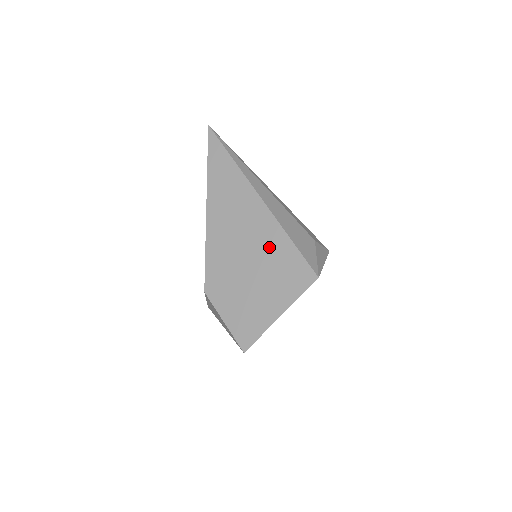
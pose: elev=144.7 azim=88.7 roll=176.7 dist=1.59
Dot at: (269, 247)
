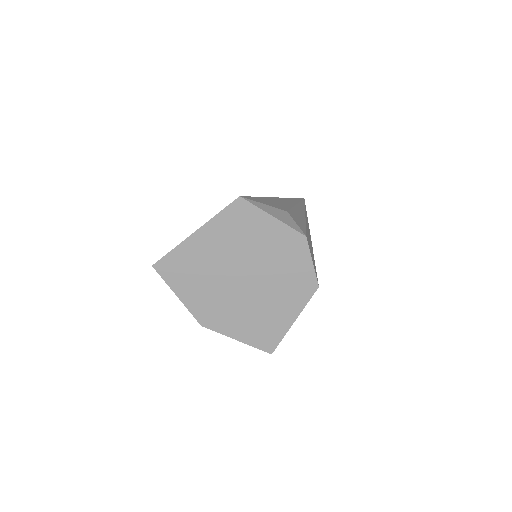
Dot at: occluded
